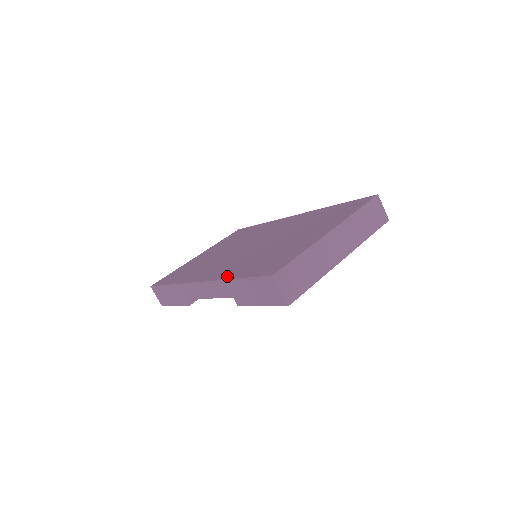
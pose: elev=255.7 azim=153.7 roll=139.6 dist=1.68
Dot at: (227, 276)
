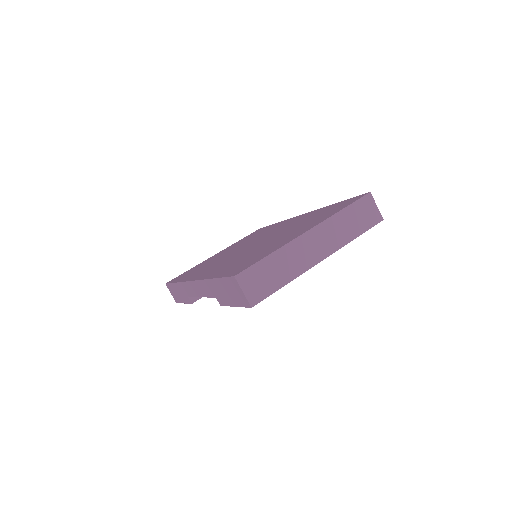
Dot at: (210, 276)
